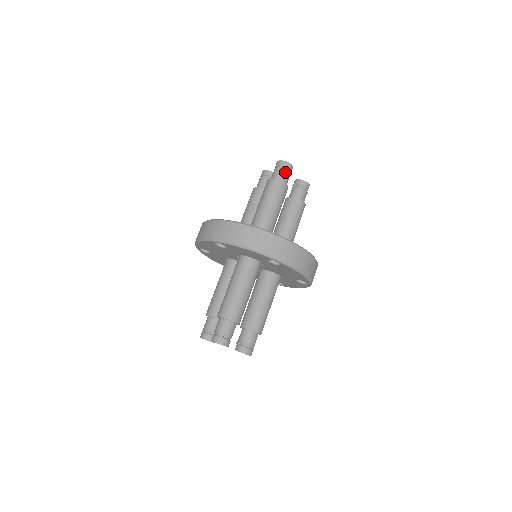
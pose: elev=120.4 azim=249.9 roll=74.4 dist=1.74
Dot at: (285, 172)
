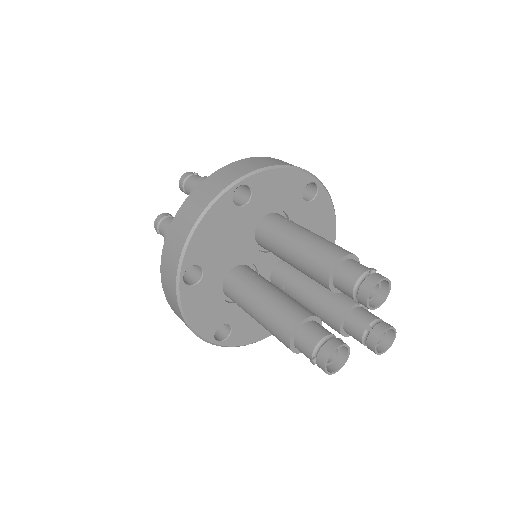
Dot at: occluded
